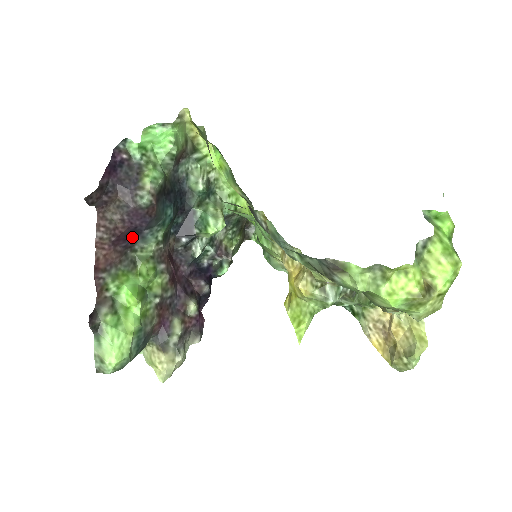
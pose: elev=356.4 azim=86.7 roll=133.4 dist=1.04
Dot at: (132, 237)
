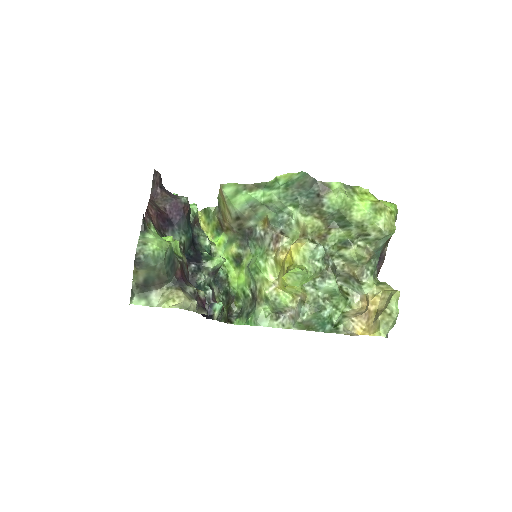
Dot at: (167, 224)
